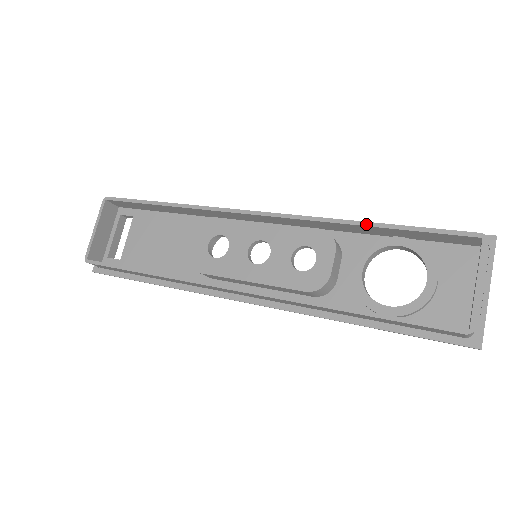
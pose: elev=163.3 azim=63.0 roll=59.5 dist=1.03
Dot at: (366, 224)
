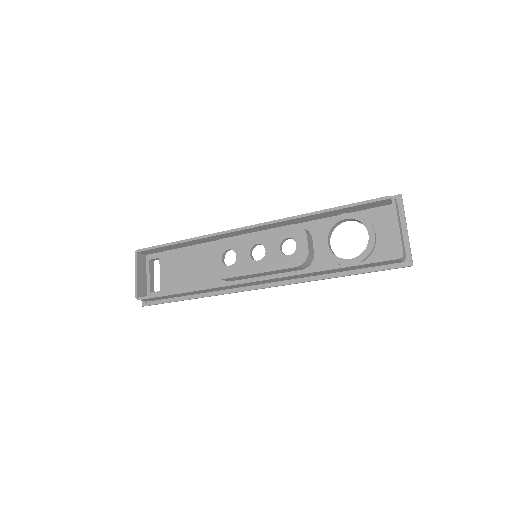
Dot at: (320, 212)
